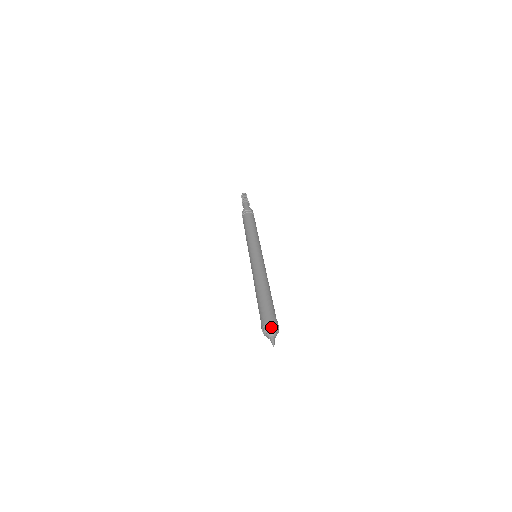
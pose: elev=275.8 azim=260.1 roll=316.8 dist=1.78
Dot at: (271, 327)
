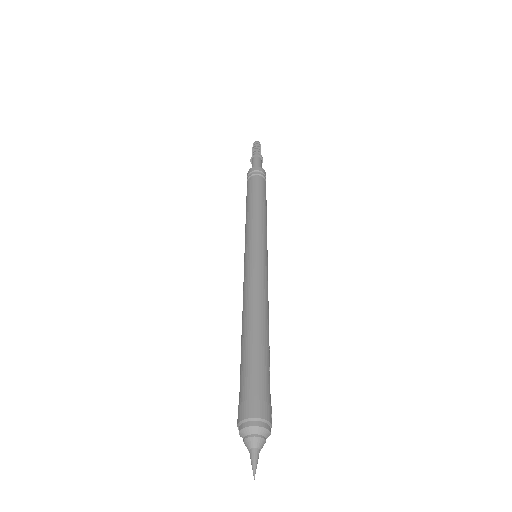
Dot at: (253, 427)
